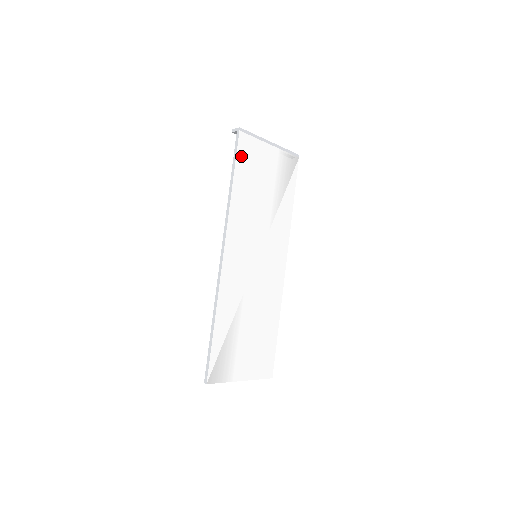
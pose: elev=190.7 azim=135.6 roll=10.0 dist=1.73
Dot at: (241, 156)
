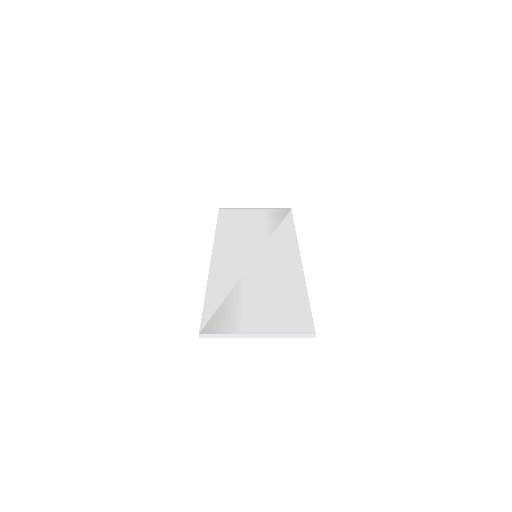
Dot at: (223, 217)
